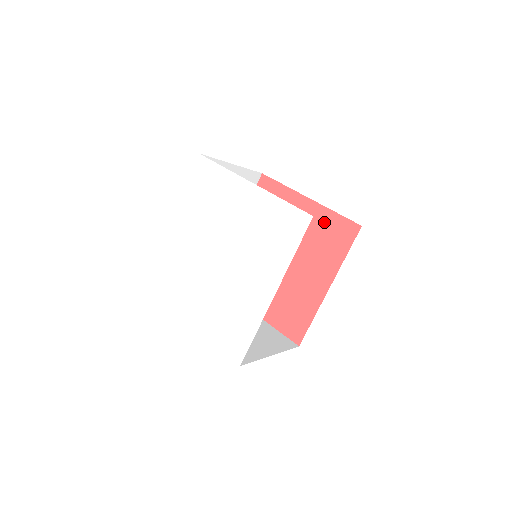
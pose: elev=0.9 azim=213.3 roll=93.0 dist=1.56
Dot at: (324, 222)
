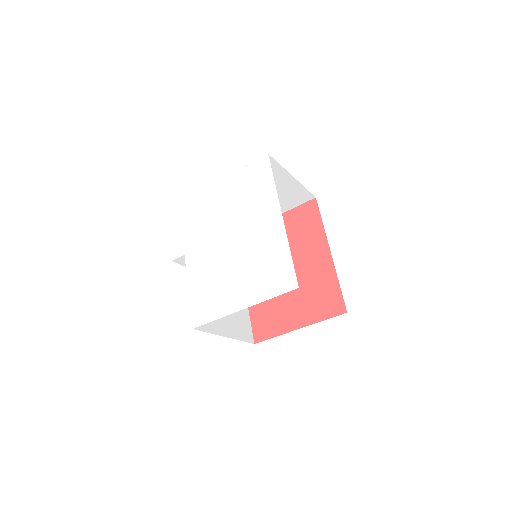
Dot at: (290, 221)
